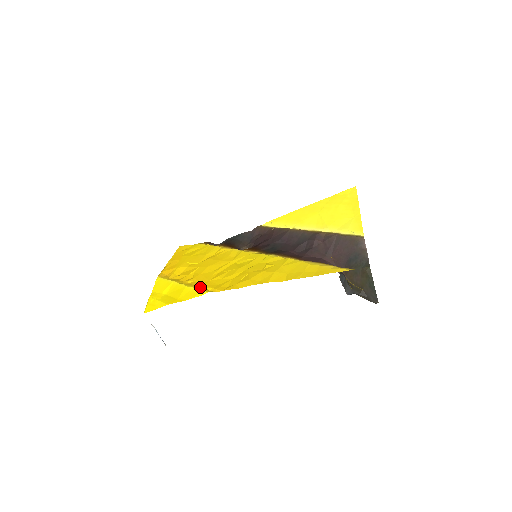
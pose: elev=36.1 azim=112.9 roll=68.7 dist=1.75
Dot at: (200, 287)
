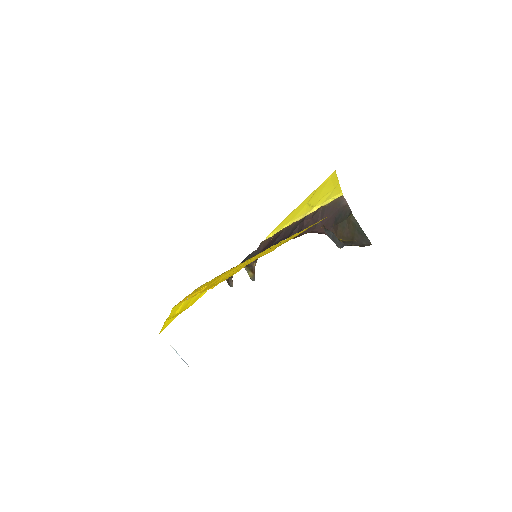
Dot at: occluded
